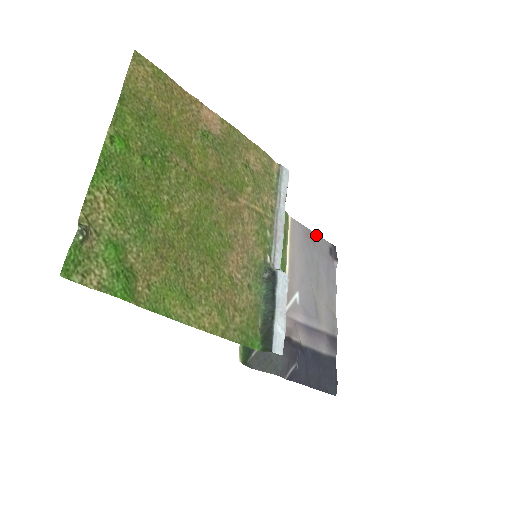
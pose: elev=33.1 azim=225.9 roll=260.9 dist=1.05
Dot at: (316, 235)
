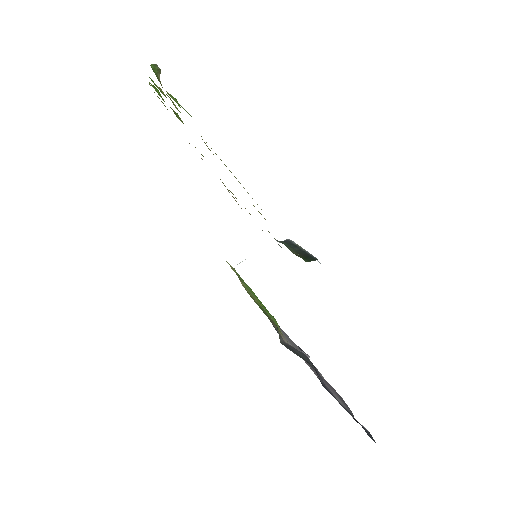
Dot at: occluded
